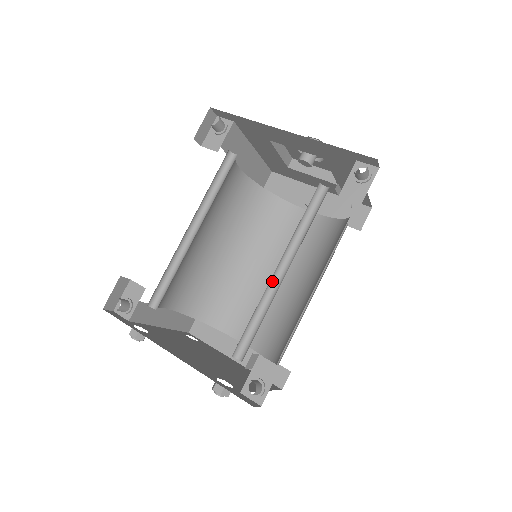
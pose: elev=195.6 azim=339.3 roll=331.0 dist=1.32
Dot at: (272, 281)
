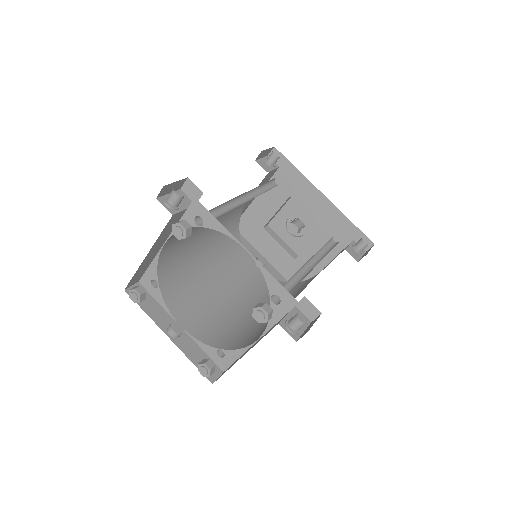
Dot at: (302, 267)
